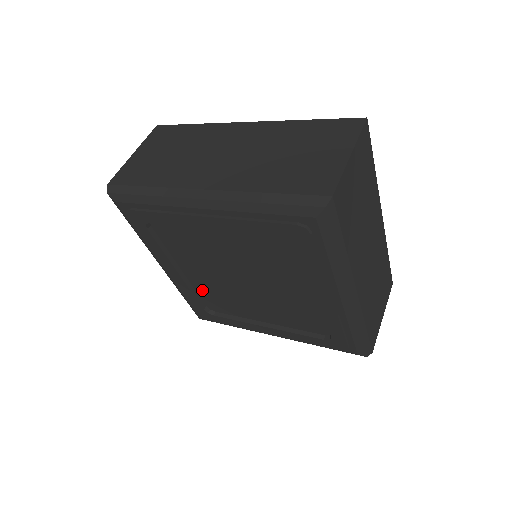
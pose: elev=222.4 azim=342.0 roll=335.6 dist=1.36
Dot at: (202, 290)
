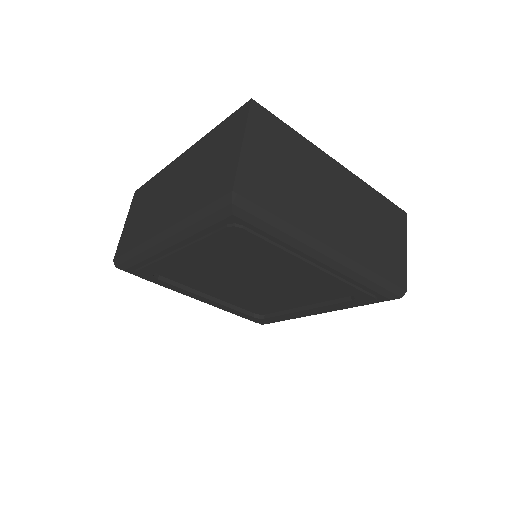
Dot at: (181, 267)
